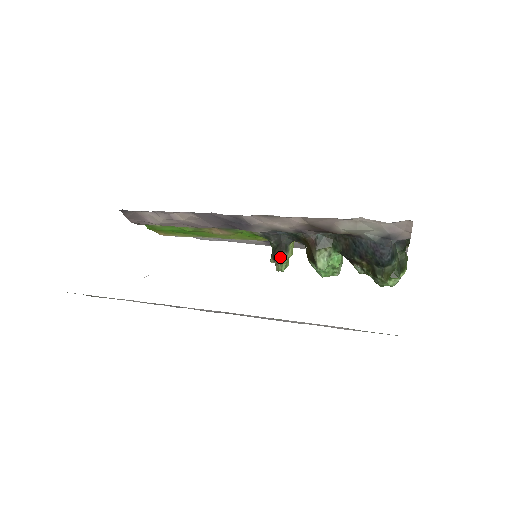
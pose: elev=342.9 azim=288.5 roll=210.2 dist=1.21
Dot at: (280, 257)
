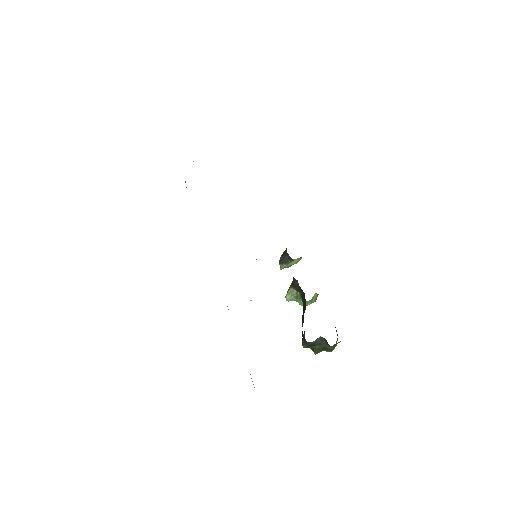
Dot at: (279, 263)
